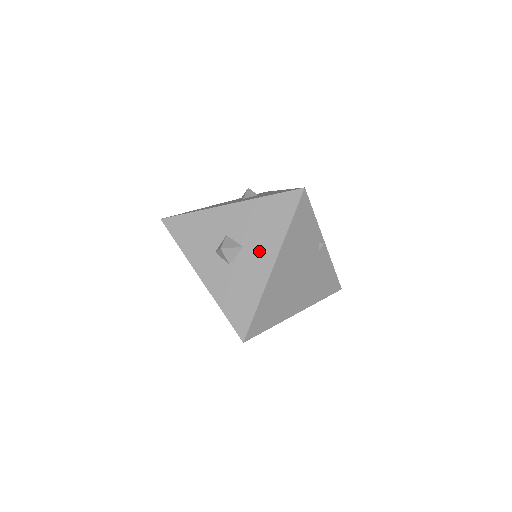
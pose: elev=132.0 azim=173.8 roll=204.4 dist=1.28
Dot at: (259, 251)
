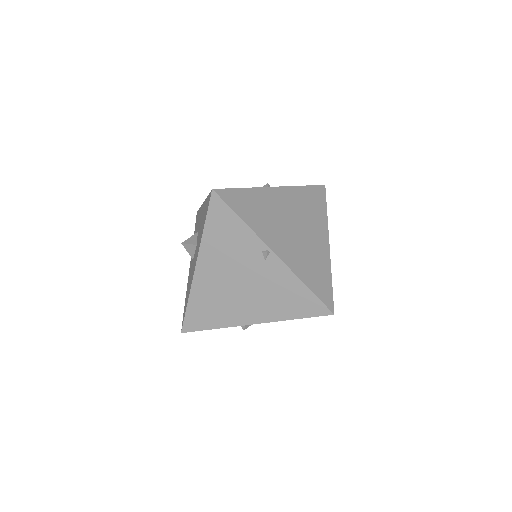
Dot at: occluded
